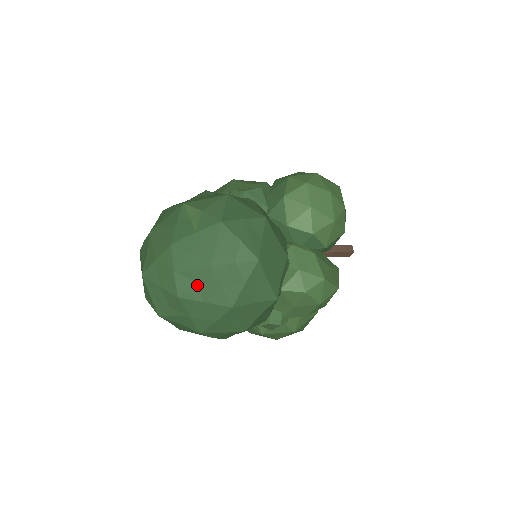
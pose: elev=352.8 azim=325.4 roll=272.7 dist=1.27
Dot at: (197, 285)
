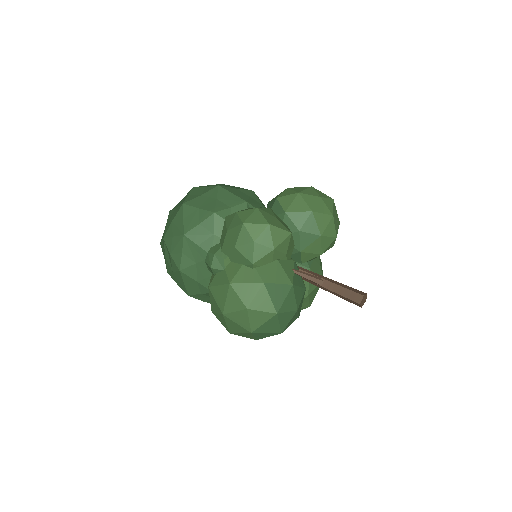
Dot at: occluded
